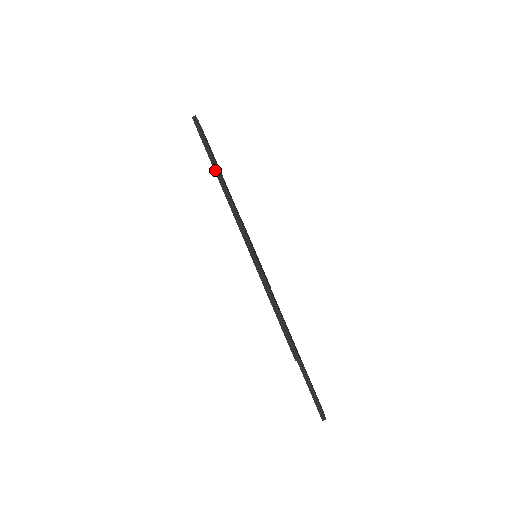
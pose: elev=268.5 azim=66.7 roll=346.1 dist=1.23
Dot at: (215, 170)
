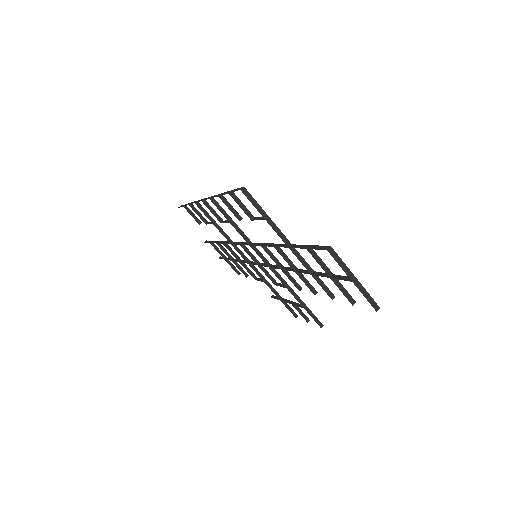
Dot at: occluded
